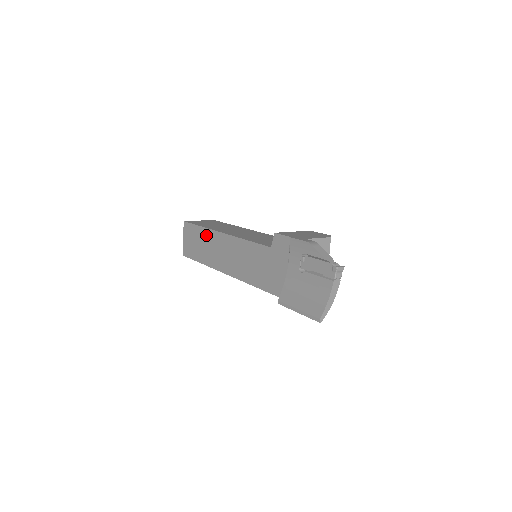
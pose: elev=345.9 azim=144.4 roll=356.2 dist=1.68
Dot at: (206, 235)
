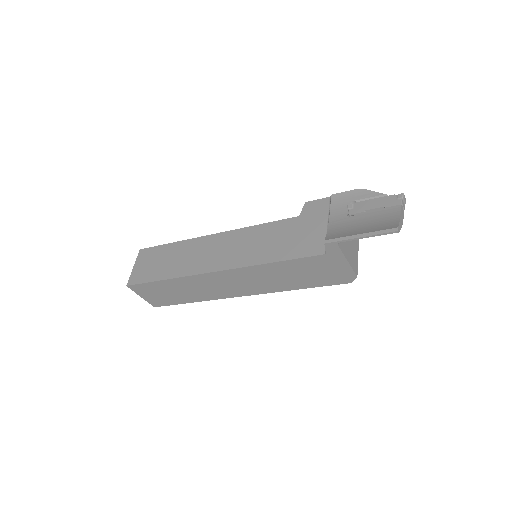
Dot at: (182, 247)
